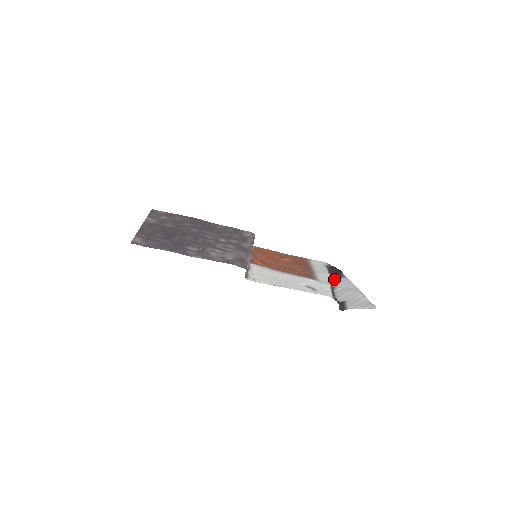
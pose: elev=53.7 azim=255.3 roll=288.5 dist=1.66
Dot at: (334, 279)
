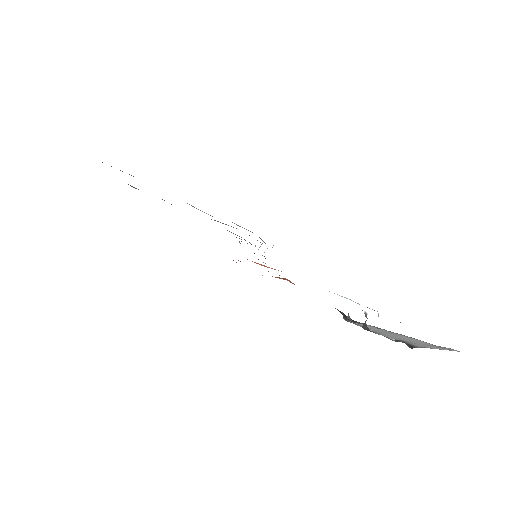
Dot at: (351, 322)
